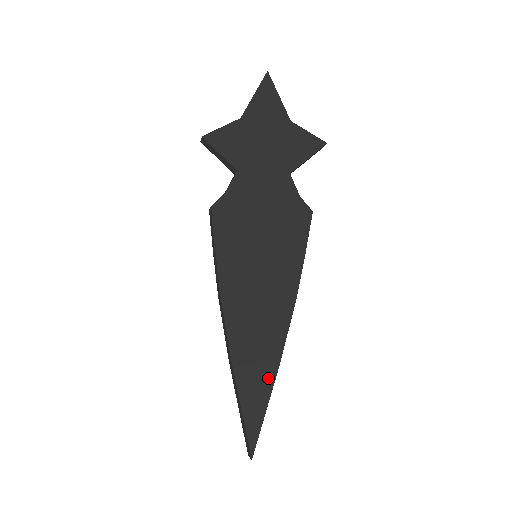
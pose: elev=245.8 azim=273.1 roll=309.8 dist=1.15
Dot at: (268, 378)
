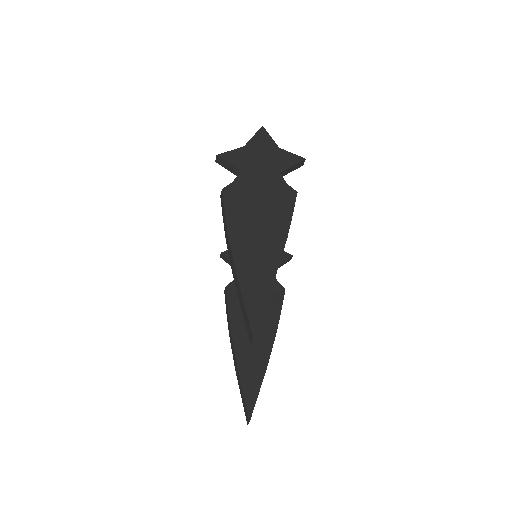
Dot at: (266, 285)
